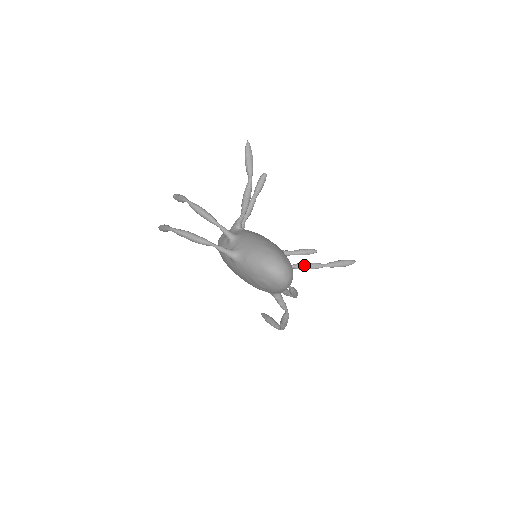
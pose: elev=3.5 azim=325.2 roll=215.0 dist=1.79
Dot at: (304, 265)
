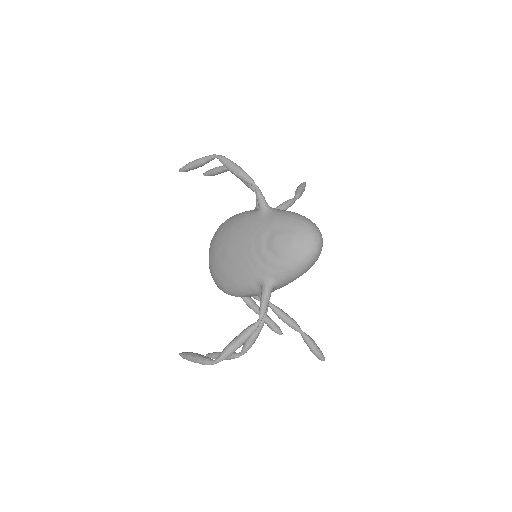
Dot at: occluded
